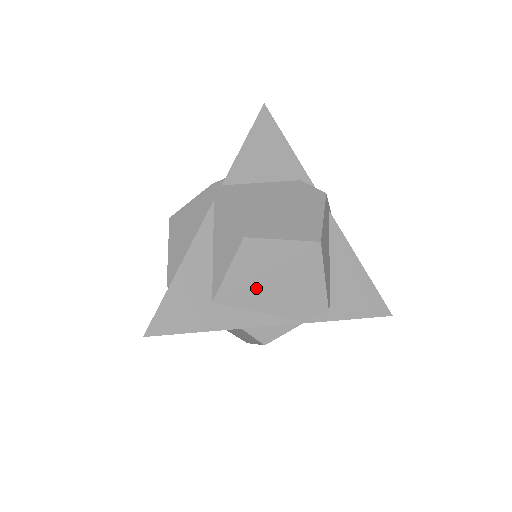
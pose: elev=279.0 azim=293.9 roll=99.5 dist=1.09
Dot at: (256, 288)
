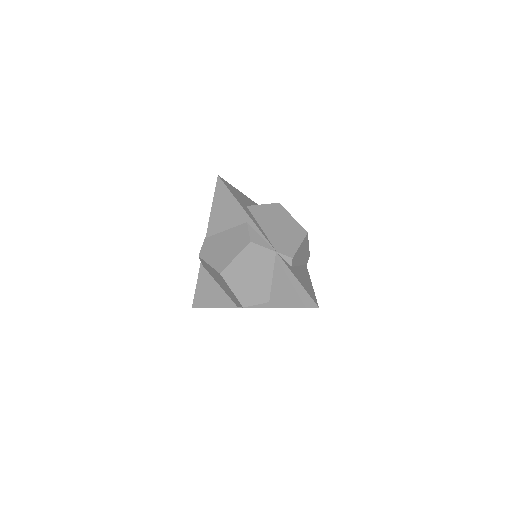
Dot at: (268, 220)
